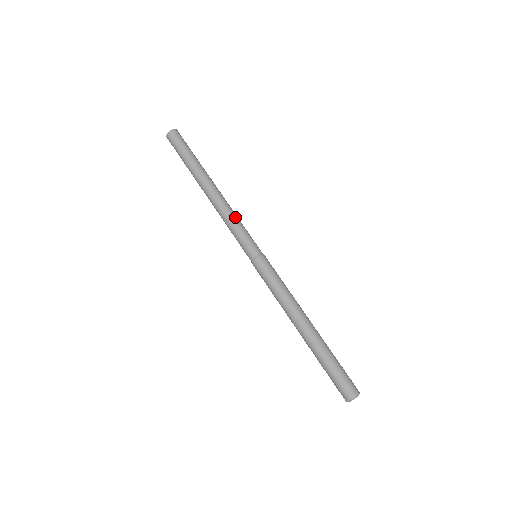
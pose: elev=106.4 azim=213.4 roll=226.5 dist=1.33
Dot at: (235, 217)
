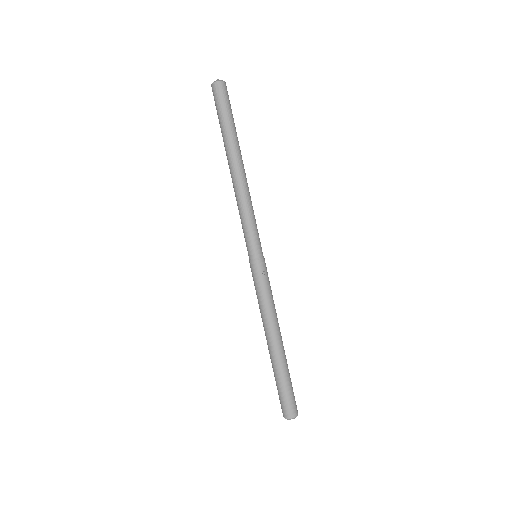
Dot at: (247, 210)
